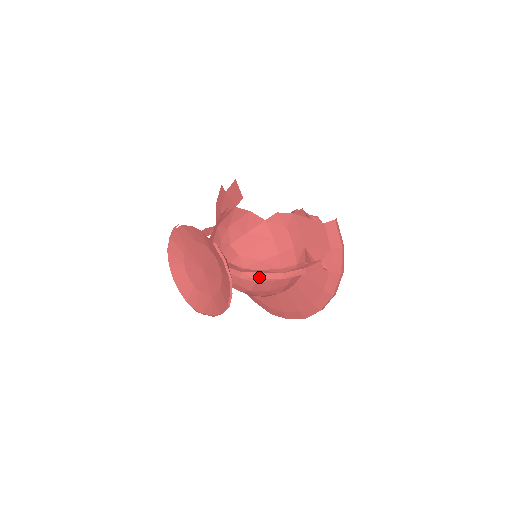
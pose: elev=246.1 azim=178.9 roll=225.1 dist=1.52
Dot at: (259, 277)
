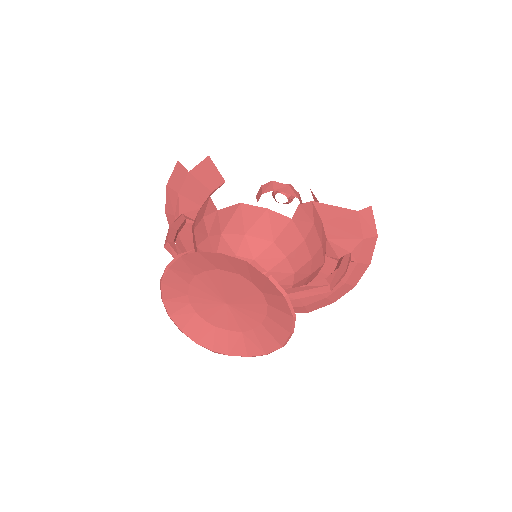
Dot at: (303, 296)
